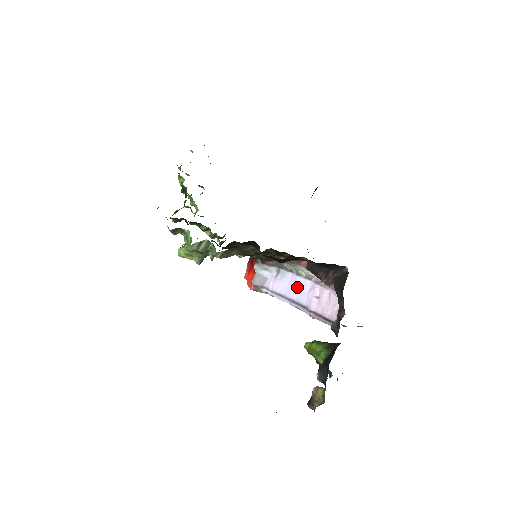
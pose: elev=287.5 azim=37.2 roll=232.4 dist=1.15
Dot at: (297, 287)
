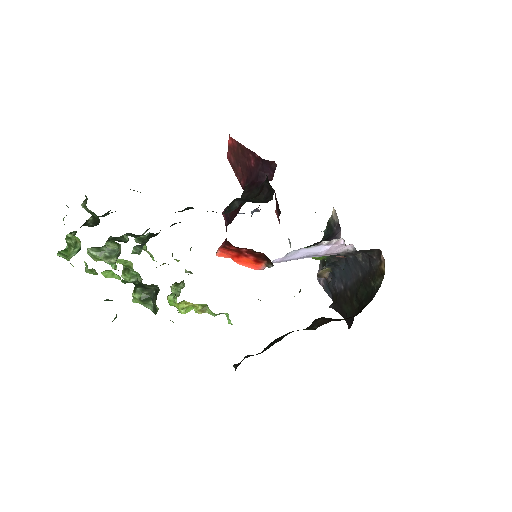
Dot at: (309, 253)
